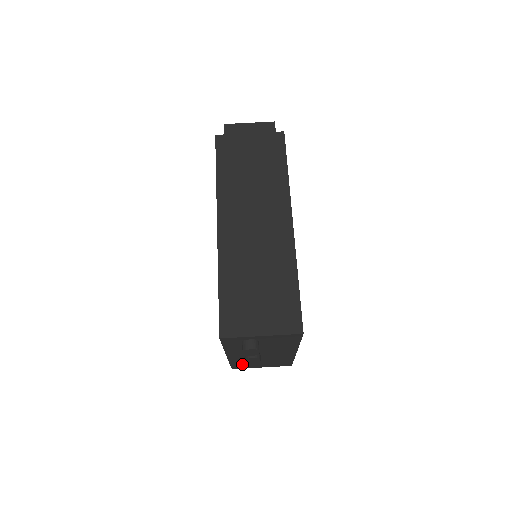
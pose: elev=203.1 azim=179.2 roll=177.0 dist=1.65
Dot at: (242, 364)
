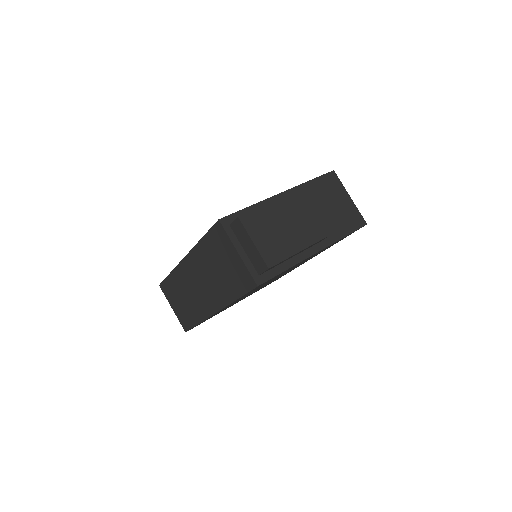
Dot at: occluded
